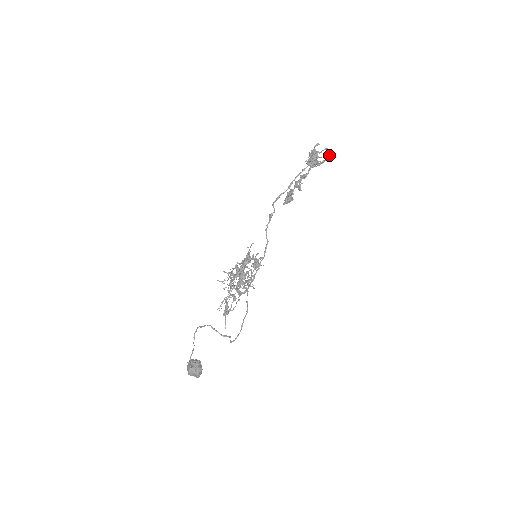
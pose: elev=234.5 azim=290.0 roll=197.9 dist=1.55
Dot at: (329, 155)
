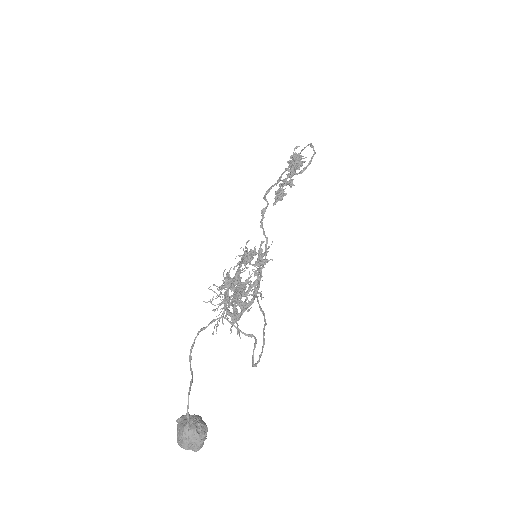
Dot at: (313, 155)
